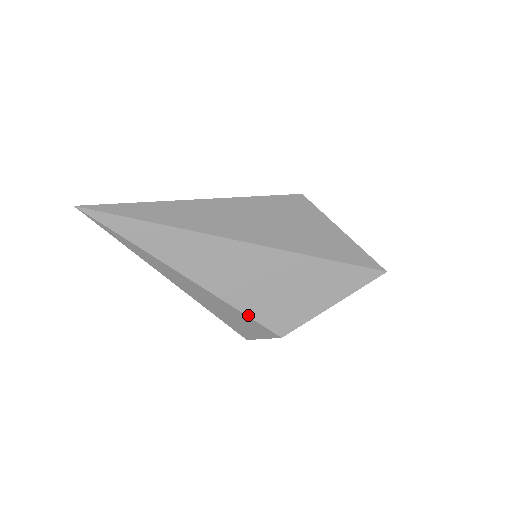
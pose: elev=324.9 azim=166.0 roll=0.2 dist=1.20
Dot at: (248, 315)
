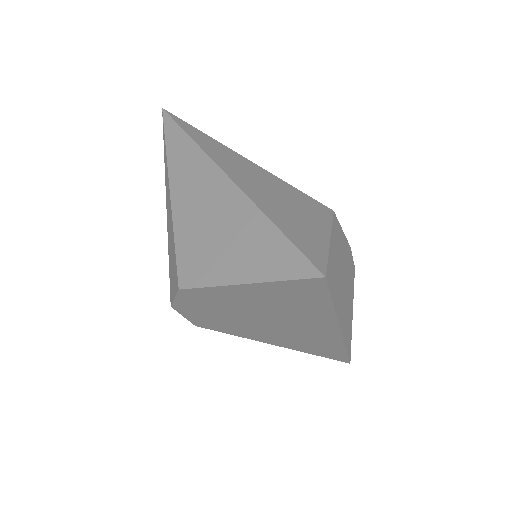
Dot at: (176, 245)
